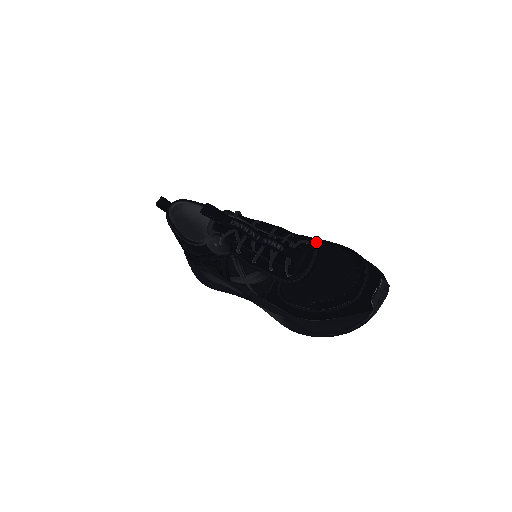
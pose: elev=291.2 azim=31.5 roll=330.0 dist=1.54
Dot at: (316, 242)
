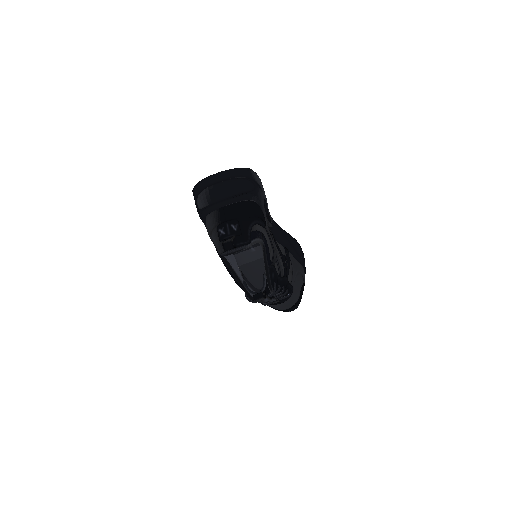
Dot at: (294, 289)
